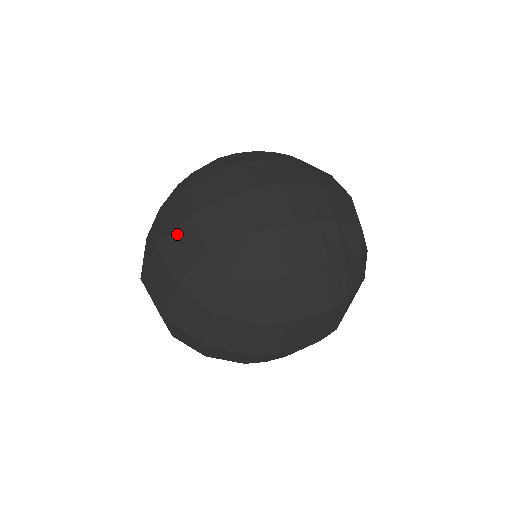
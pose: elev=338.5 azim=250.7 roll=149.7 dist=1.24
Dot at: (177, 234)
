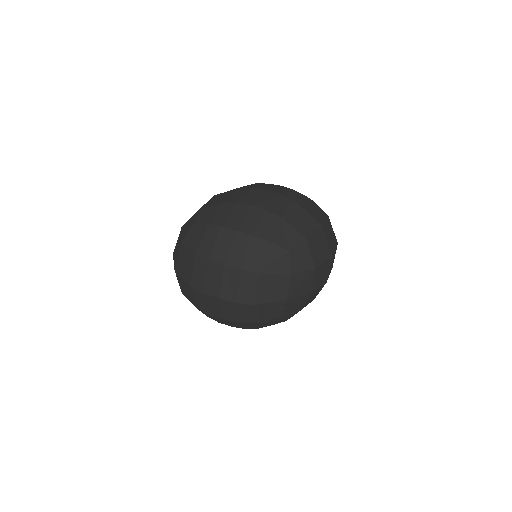
Dot at: occluded
